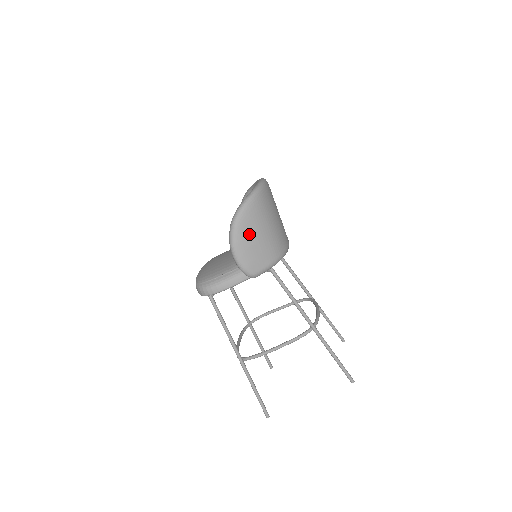
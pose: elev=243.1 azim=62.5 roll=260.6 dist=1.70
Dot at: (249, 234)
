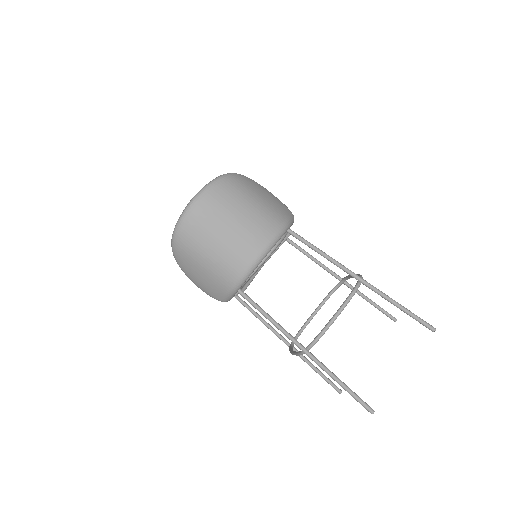
Dot at: (192, 271)
